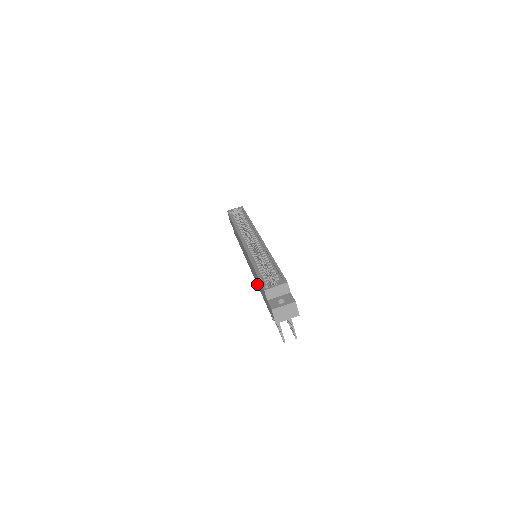
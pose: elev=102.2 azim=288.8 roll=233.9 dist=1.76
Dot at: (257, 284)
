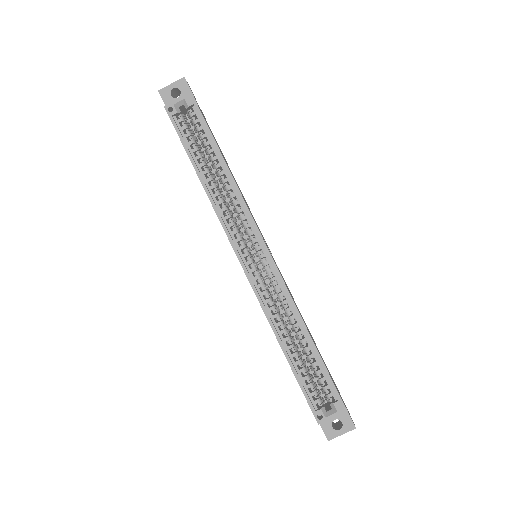
Dot at: occluded
